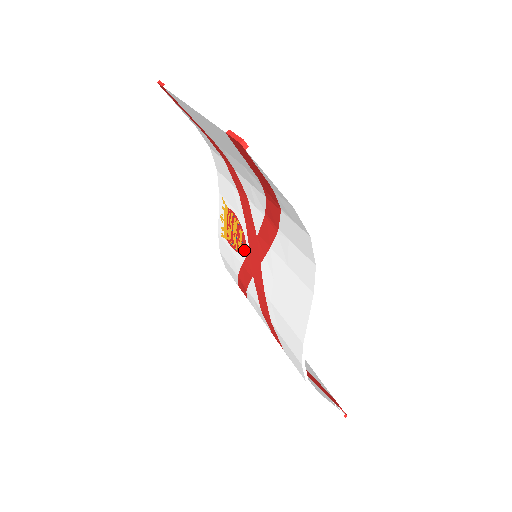
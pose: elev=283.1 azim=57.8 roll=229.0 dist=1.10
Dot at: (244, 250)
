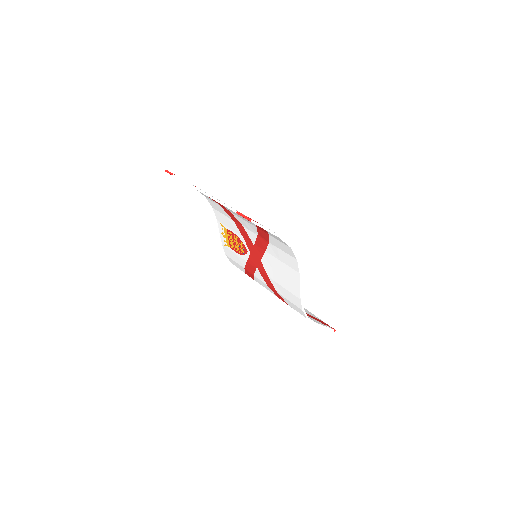
Dot at: (246, 253)
